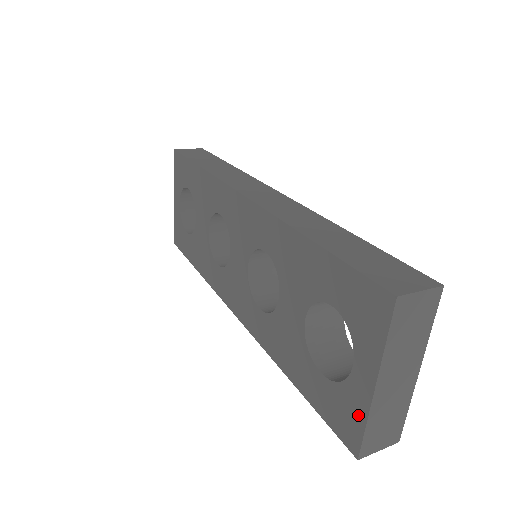
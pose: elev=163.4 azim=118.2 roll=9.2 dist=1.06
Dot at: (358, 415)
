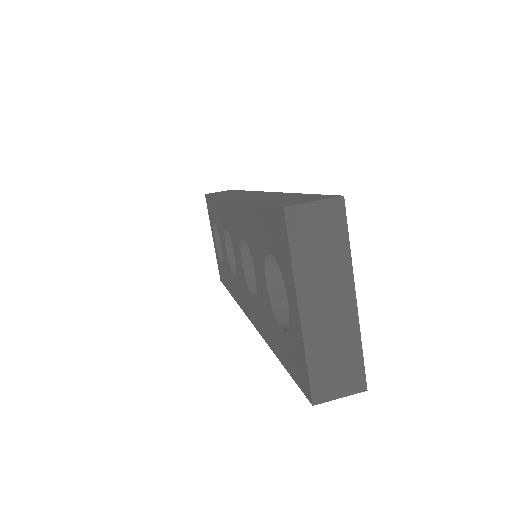
Dot at: (301, 353)
